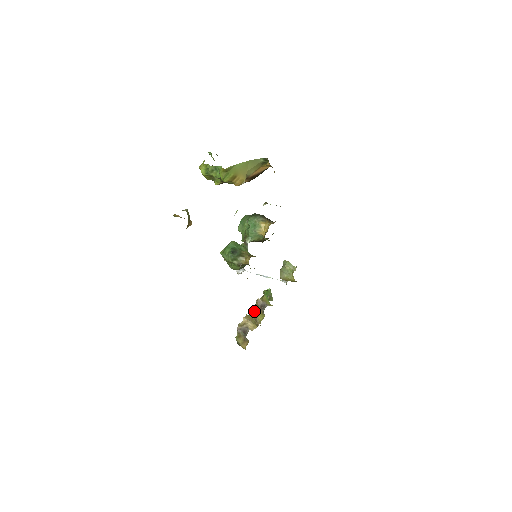
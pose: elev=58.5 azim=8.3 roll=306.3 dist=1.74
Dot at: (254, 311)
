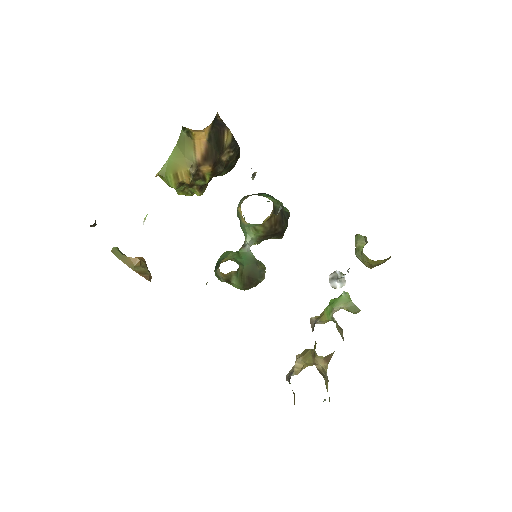
Dot at: occluded
